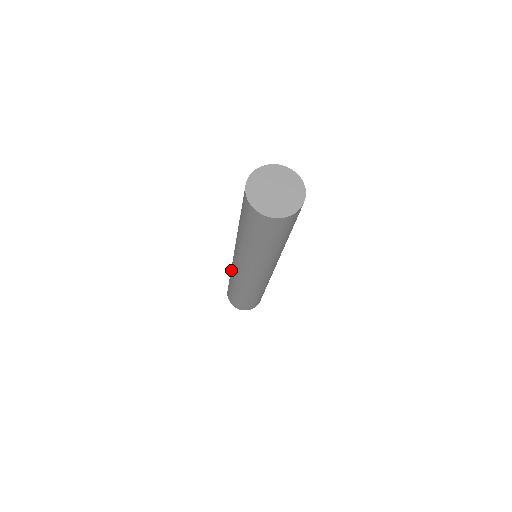
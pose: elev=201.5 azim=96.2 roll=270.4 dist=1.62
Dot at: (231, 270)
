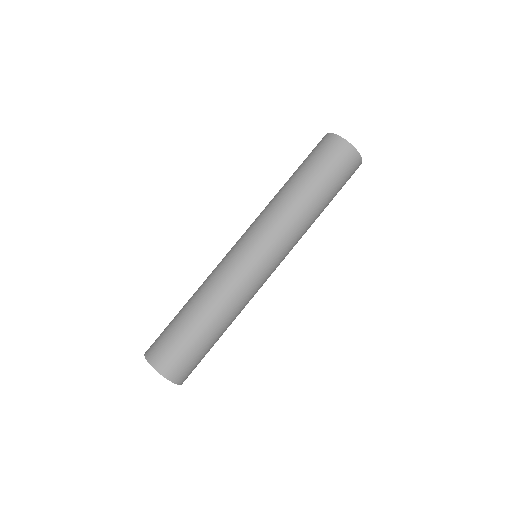
Dot at: (213, 278)
